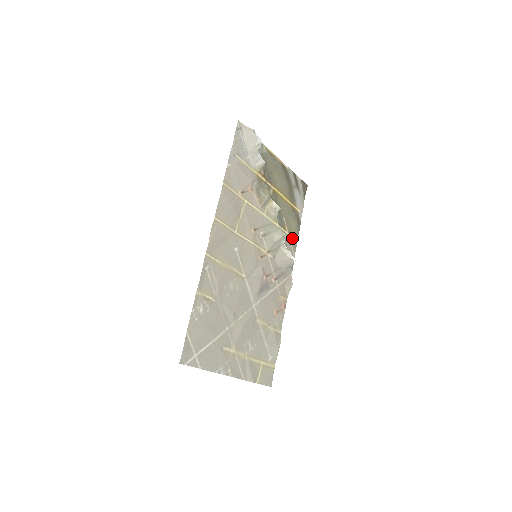
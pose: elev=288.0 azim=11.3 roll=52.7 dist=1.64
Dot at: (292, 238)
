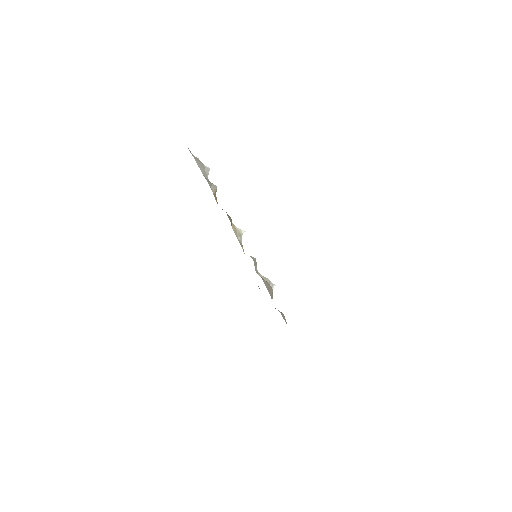
Dot at: occluded
